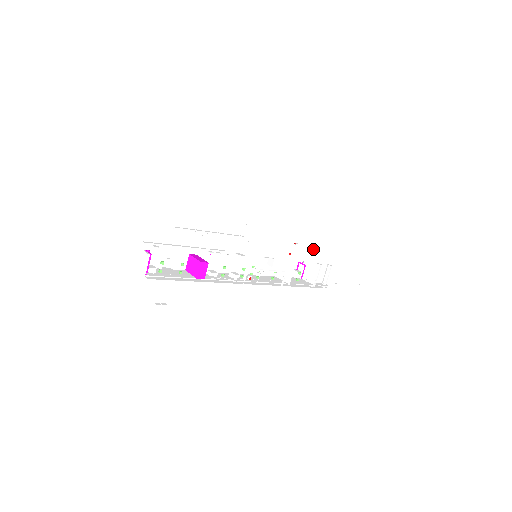
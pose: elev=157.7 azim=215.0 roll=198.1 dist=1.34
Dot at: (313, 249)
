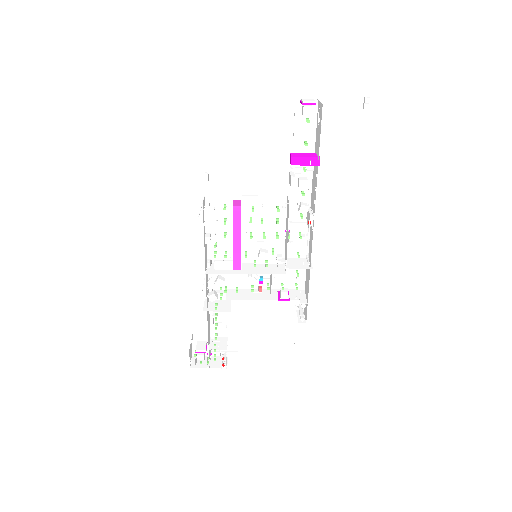
Dot at: (214, 357)
